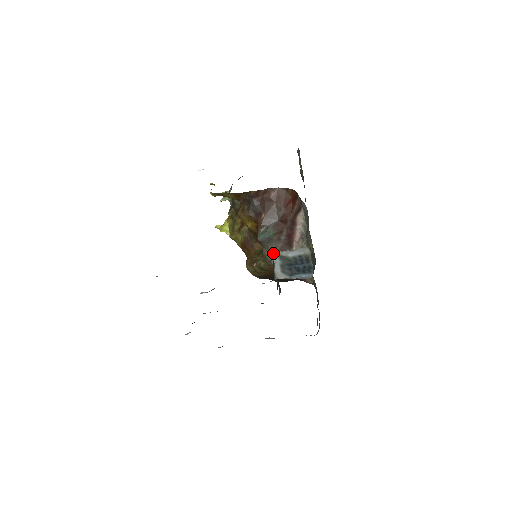
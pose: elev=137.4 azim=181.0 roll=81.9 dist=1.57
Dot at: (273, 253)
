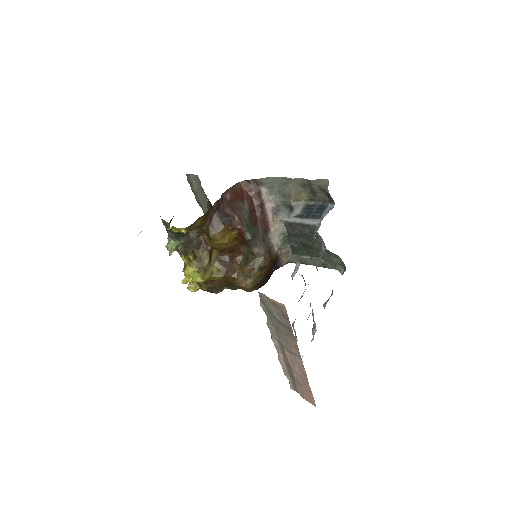
Dot at: (262, 246)
